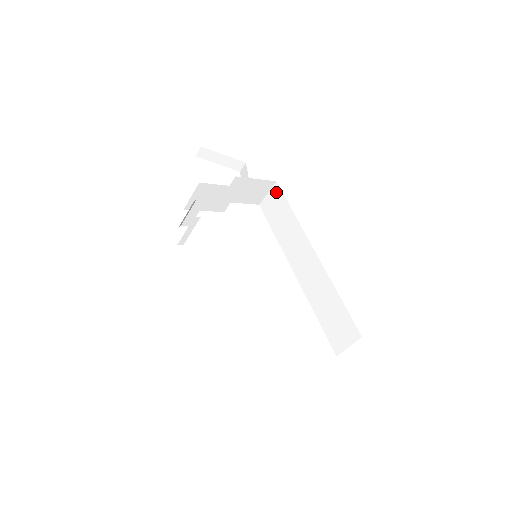
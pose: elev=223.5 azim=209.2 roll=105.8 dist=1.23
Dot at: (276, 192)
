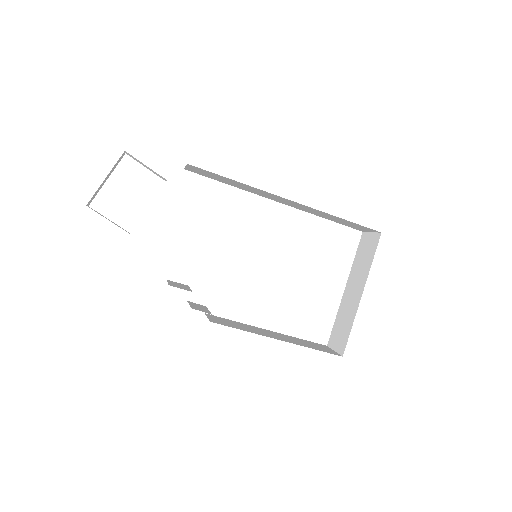
Dot at: (197, 169)
